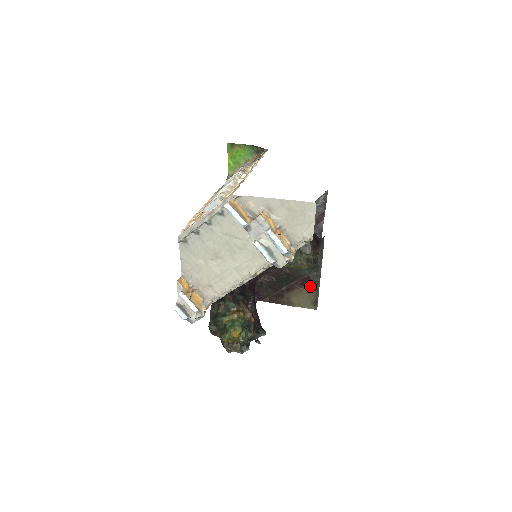
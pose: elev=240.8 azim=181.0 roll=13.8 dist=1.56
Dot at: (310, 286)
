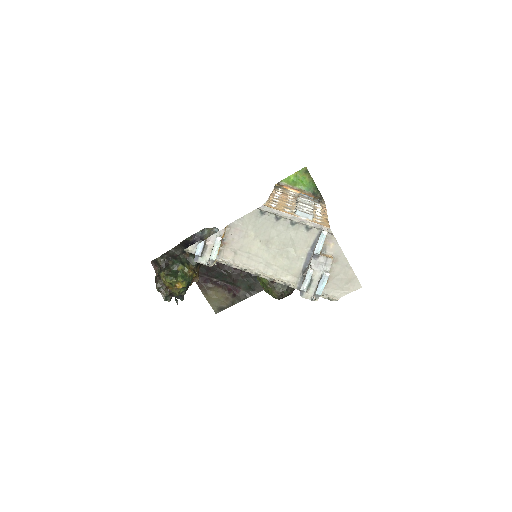
Dot at: (232, 296)
